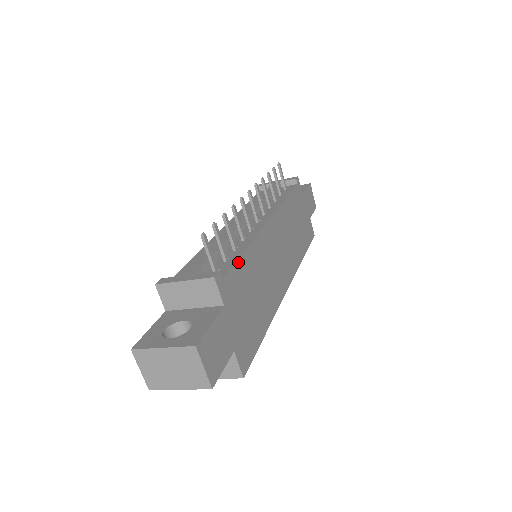
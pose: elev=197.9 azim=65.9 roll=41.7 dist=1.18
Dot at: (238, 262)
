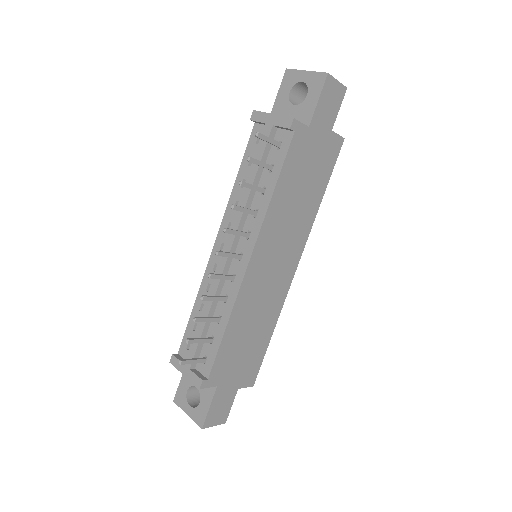
Dot at: (220, 348)
